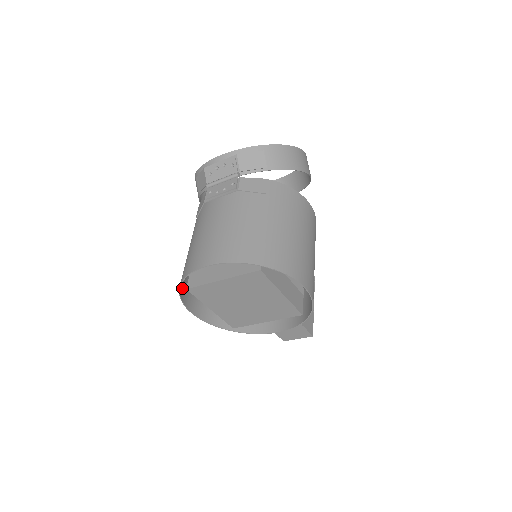
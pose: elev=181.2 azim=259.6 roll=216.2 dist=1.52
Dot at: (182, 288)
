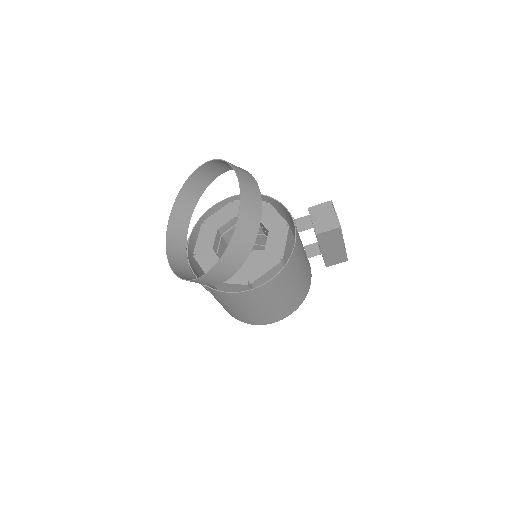
Dot at: occluded
